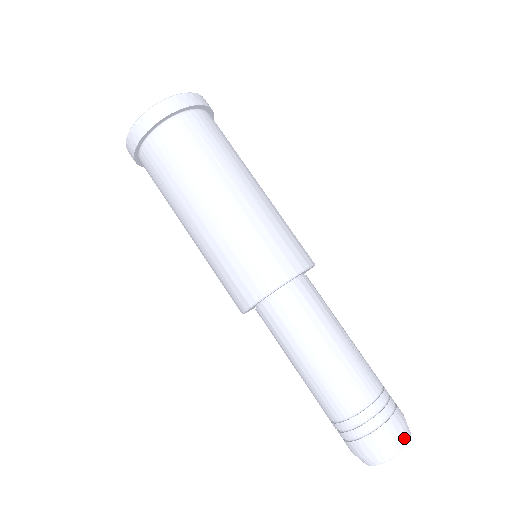
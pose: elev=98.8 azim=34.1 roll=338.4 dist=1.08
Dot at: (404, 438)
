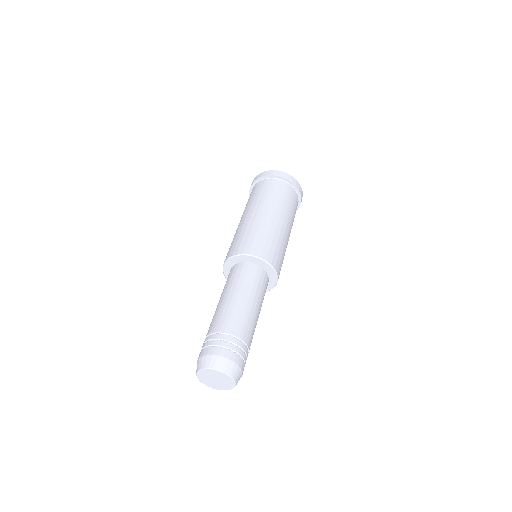
Dot at: (214, 363)
